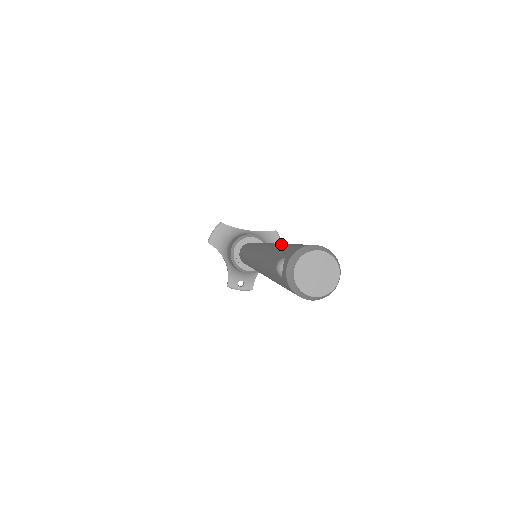
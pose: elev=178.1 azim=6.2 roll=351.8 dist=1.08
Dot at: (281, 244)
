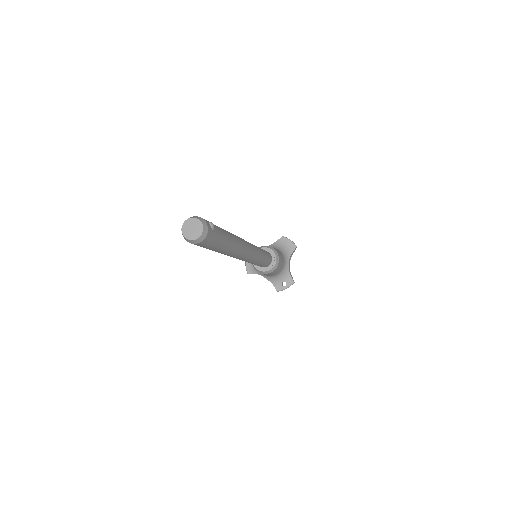
Dot at: occluded
